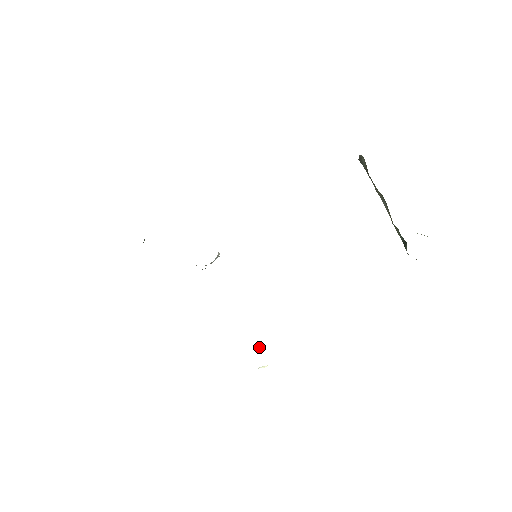
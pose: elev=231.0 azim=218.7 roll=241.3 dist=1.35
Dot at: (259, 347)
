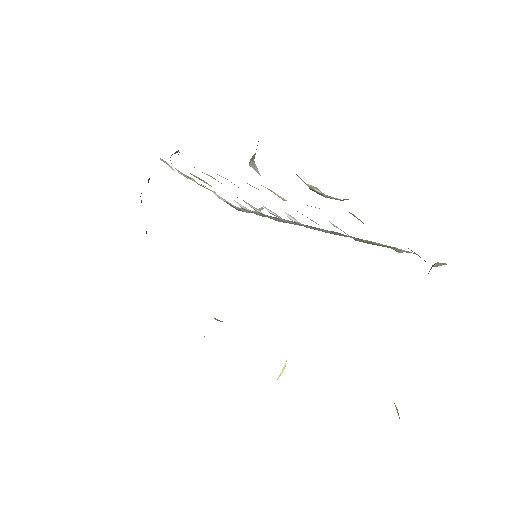
Dot at: occluded
